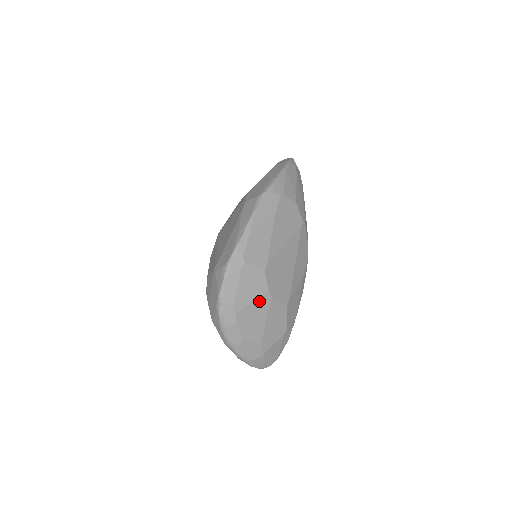
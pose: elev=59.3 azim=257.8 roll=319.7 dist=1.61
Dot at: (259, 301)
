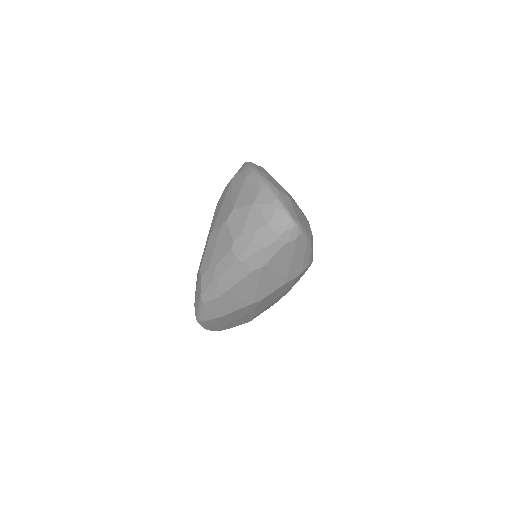
Dot at: occluded
